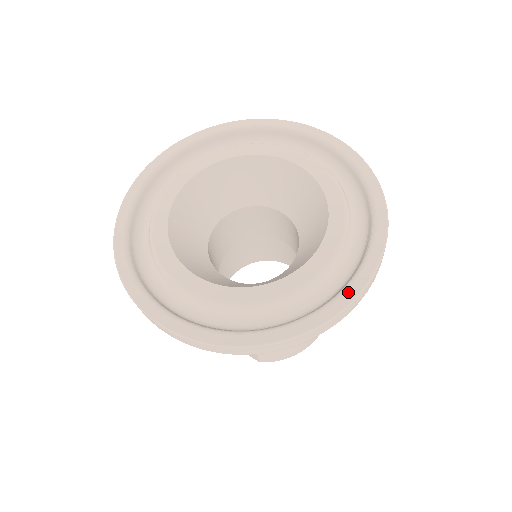
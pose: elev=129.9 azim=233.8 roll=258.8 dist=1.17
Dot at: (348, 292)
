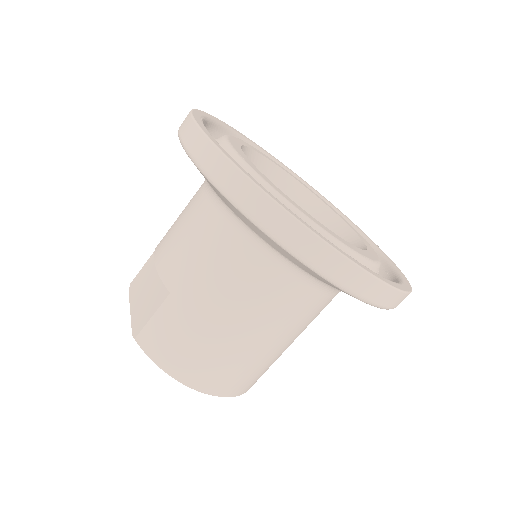
Dot at: occluded
